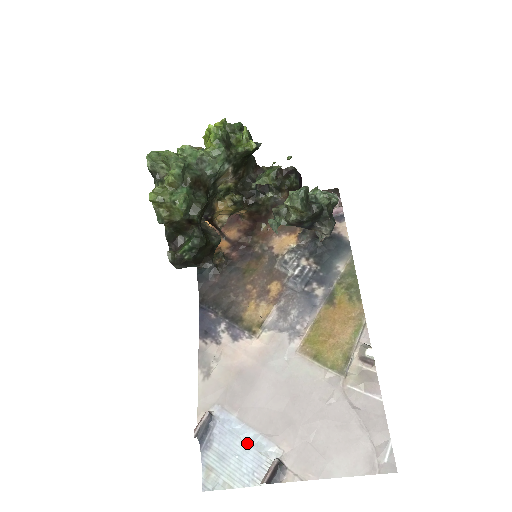
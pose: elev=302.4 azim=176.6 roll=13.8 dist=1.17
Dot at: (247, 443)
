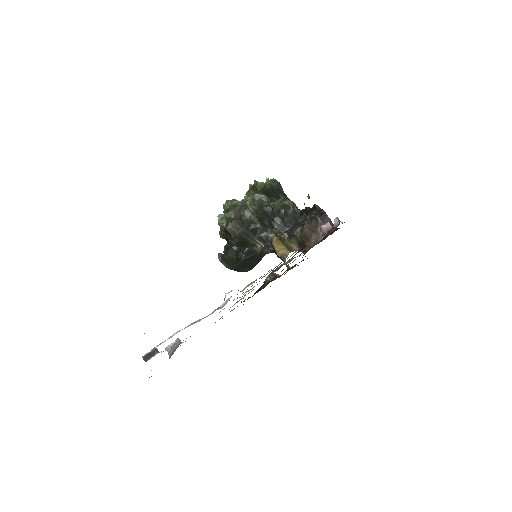
Dot at: occluded
